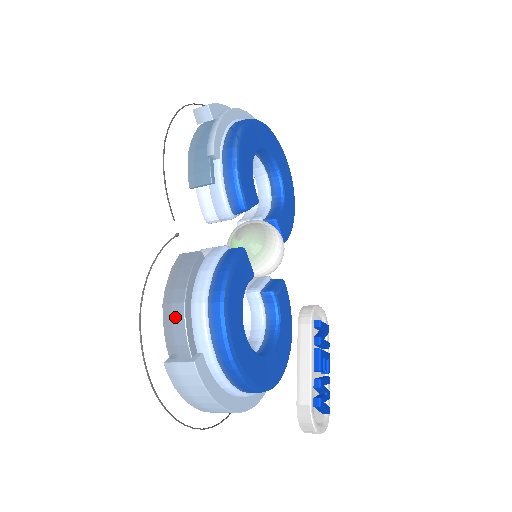
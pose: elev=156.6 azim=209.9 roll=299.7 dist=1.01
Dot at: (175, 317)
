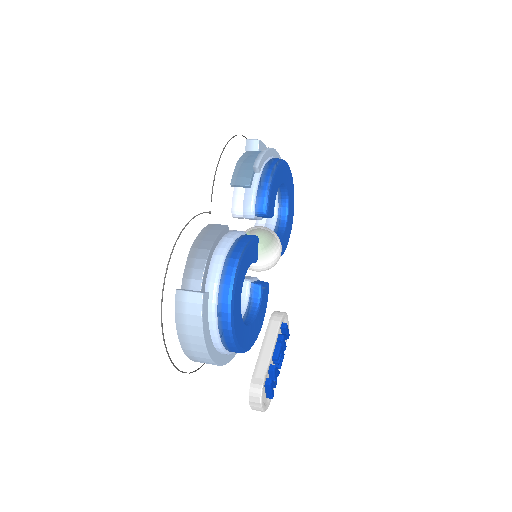
Dot at: (199, 258)
